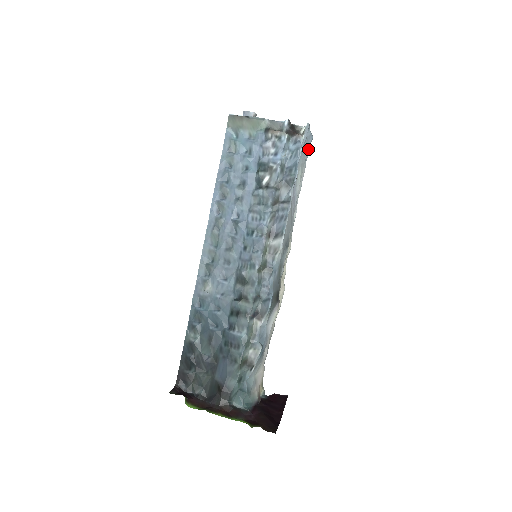
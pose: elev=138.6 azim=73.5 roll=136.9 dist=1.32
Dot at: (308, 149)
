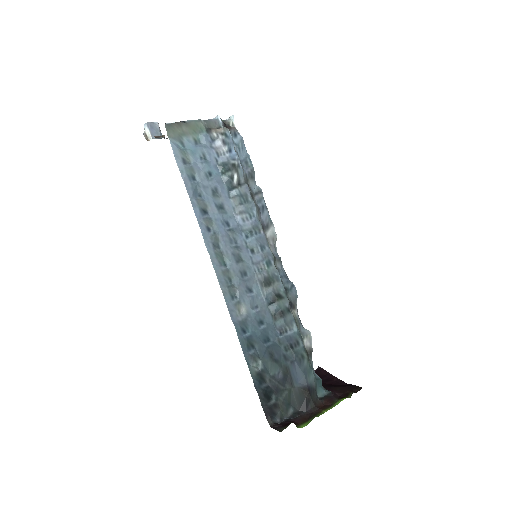
Dot at: occluded
